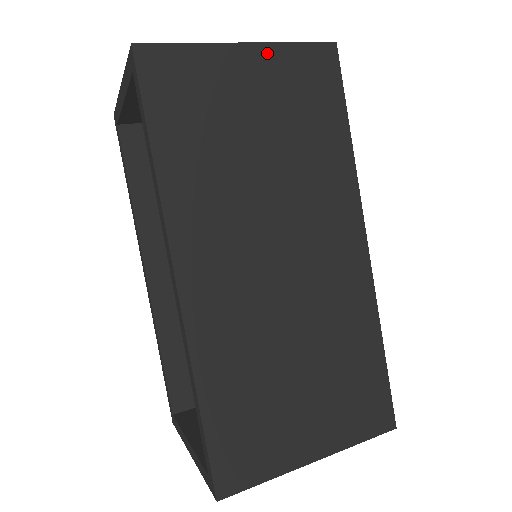
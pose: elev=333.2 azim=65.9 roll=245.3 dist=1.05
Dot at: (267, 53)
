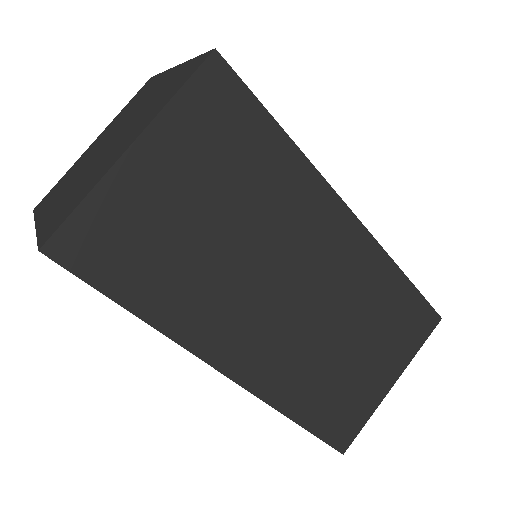
Dot at: (159, 133)
